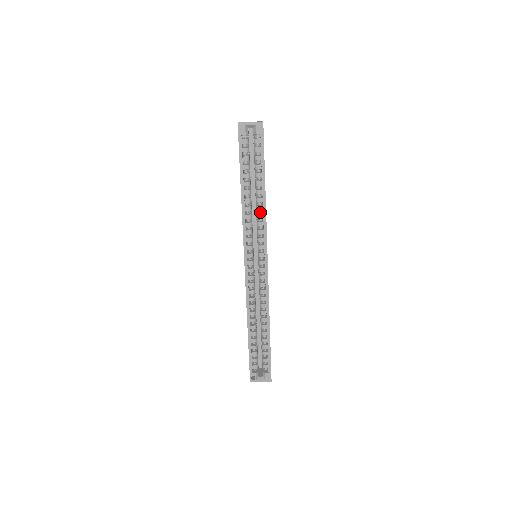
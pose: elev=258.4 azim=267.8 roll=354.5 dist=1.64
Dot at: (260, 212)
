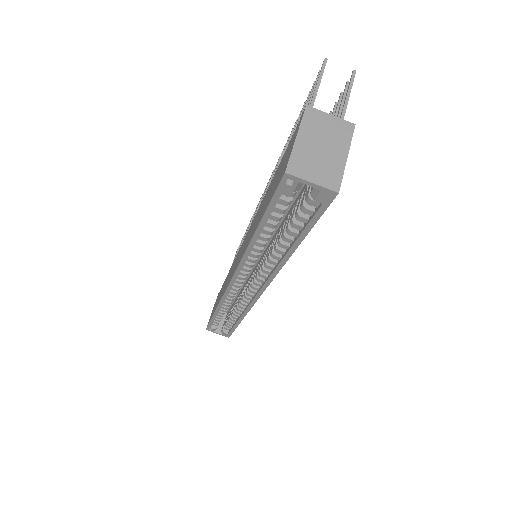
Dot at: (275, 257)
